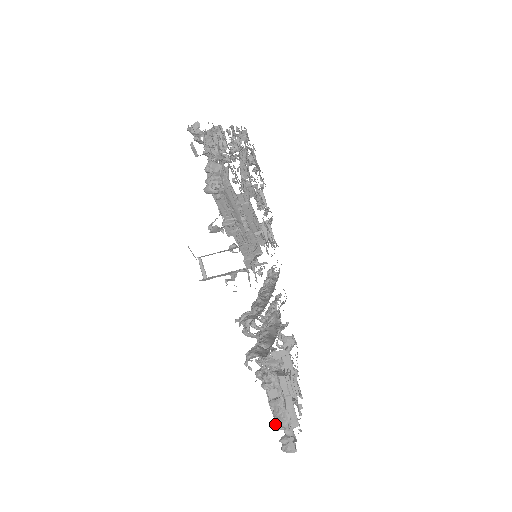
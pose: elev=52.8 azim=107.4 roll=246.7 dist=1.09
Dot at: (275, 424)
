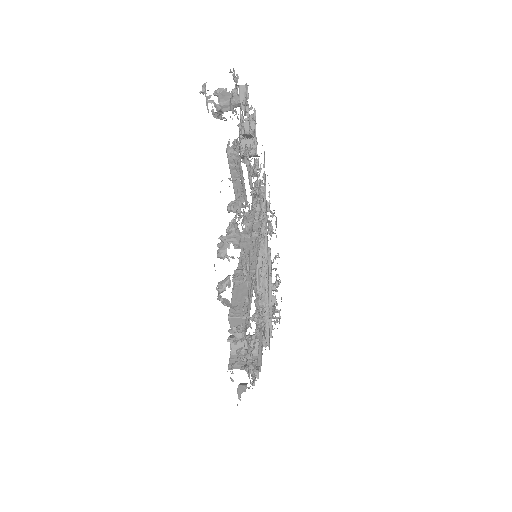
Dot at: occluded
